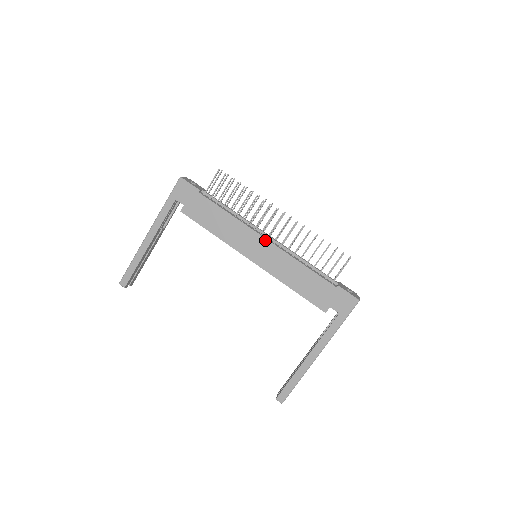
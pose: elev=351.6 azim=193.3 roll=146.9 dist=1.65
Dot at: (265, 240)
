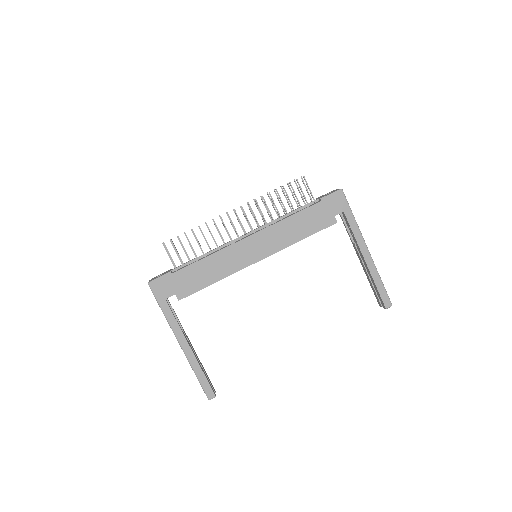
Dot at: (248, 238)
